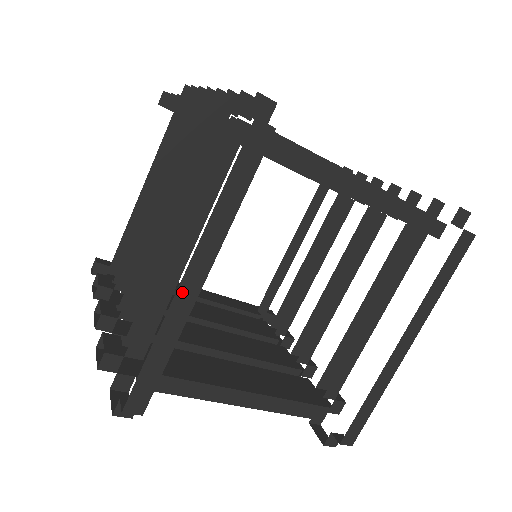
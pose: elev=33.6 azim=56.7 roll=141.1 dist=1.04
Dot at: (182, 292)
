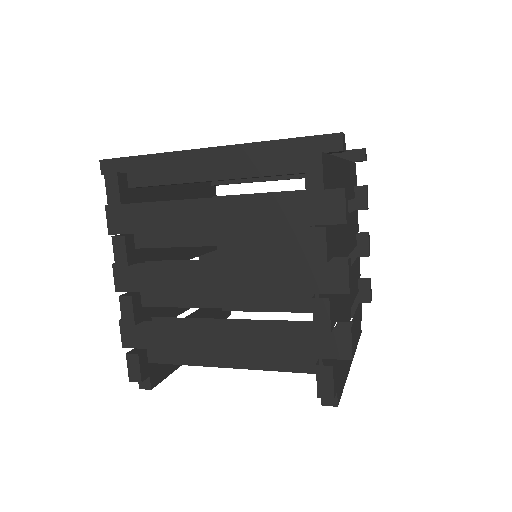
Dot at: occluded
